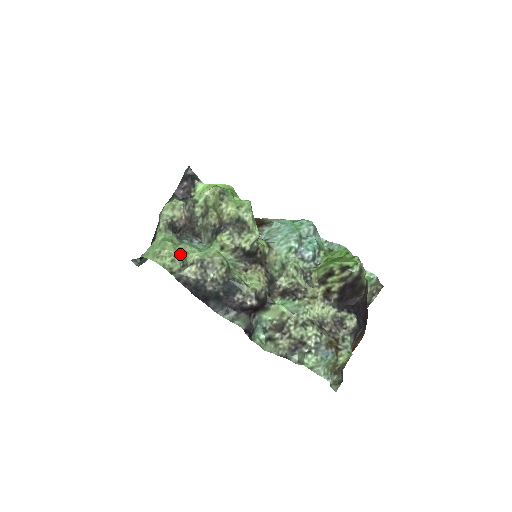
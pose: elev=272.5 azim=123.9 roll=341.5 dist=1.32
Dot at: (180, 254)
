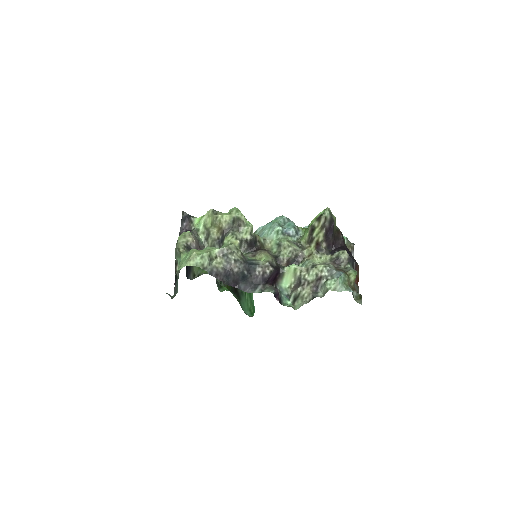
Dot at: (205, 251)
